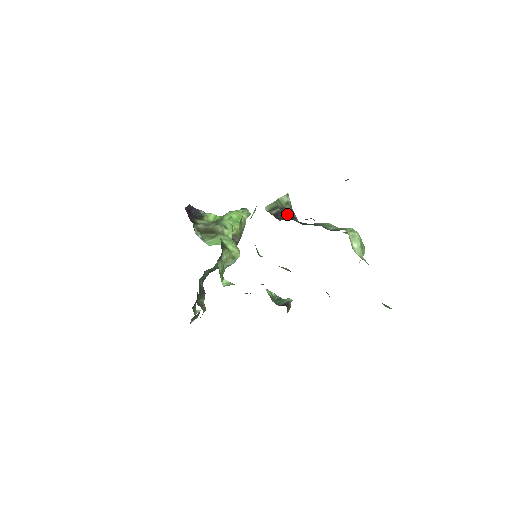
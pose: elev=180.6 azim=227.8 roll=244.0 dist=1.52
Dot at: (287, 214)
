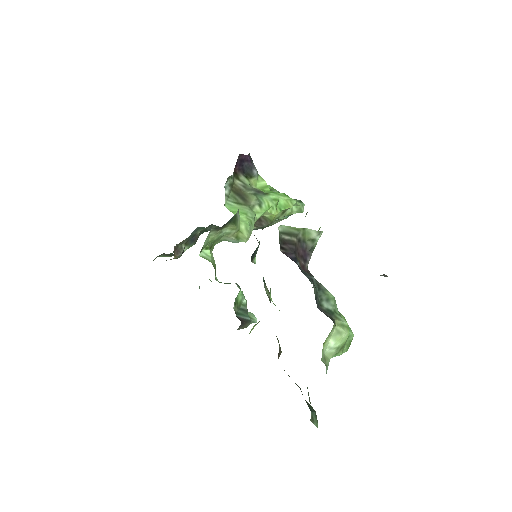
Dot at: (300, 250)
